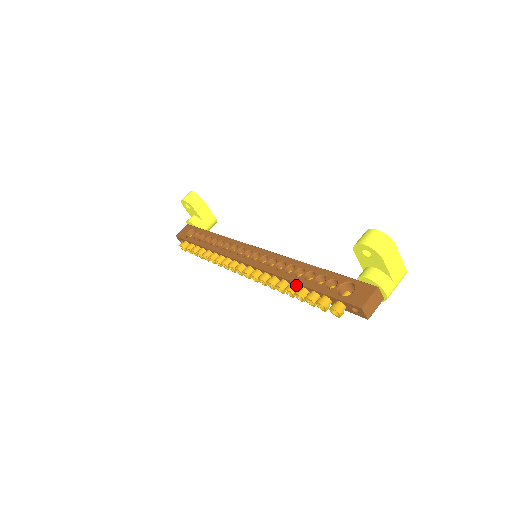
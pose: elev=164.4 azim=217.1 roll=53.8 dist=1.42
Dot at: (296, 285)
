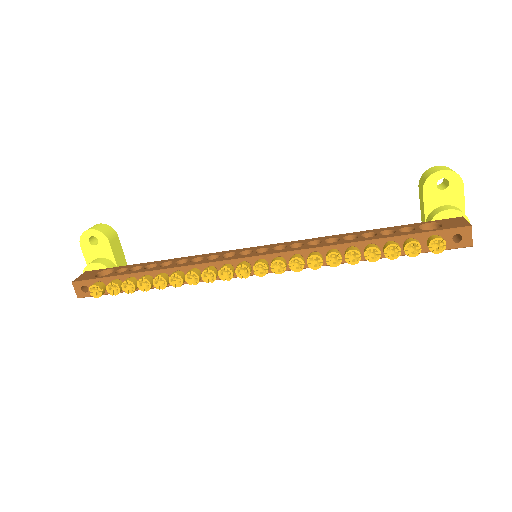
Dot at: (356, 247)
